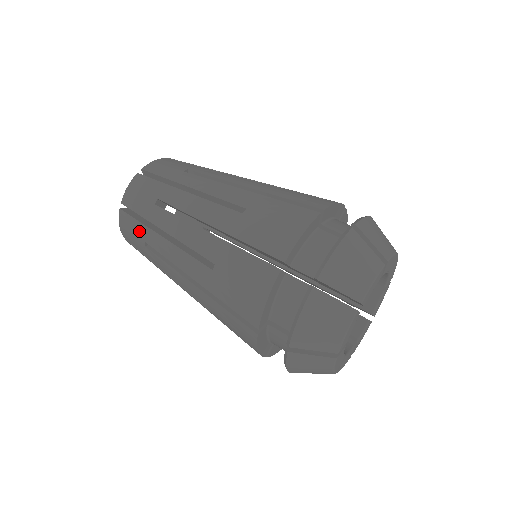
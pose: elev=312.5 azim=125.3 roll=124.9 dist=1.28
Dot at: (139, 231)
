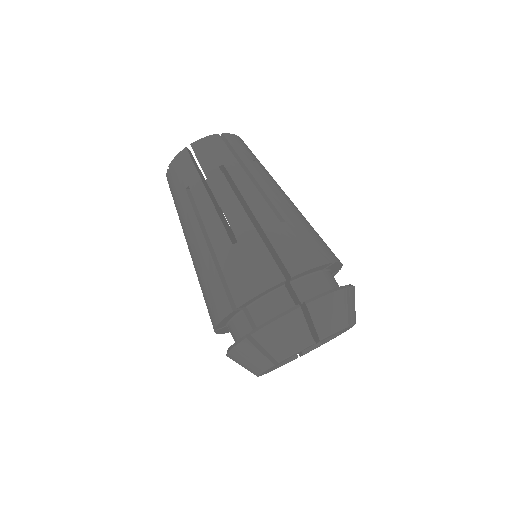
Dot at: (174, 199)
